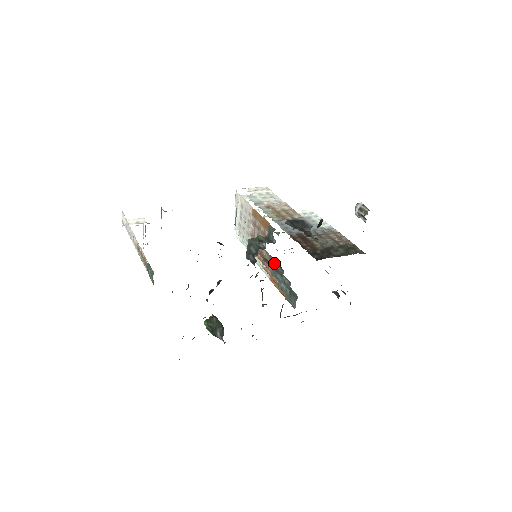
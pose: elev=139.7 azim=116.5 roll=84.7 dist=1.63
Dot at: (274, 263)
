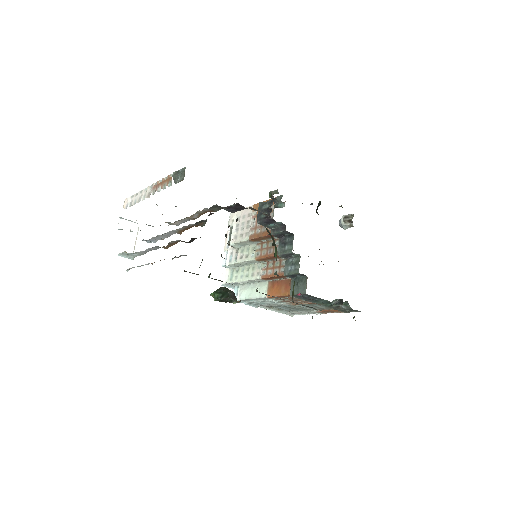
Dot at: (281, 240)
